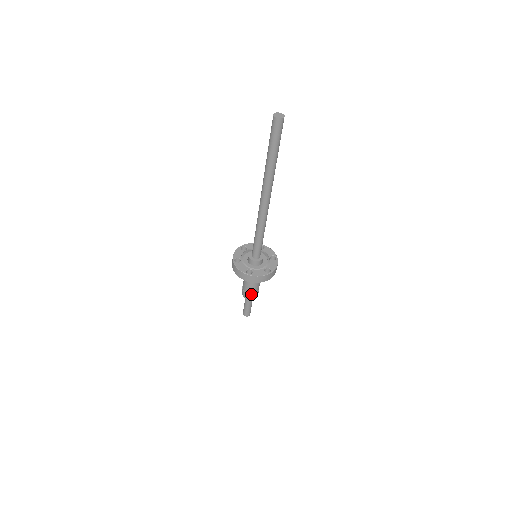
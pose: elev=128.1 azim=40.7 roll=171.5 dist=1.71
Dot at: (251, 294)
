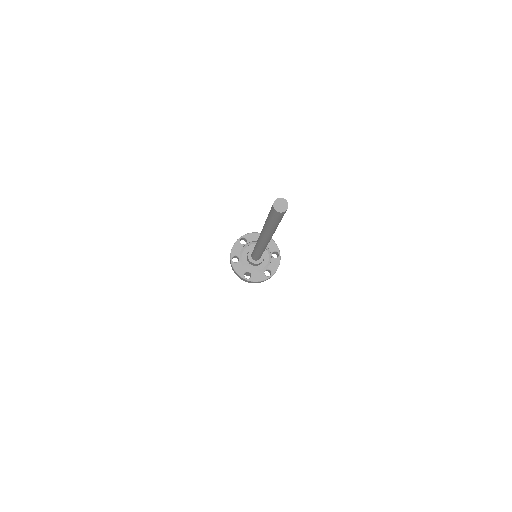
Dot at: occluded
